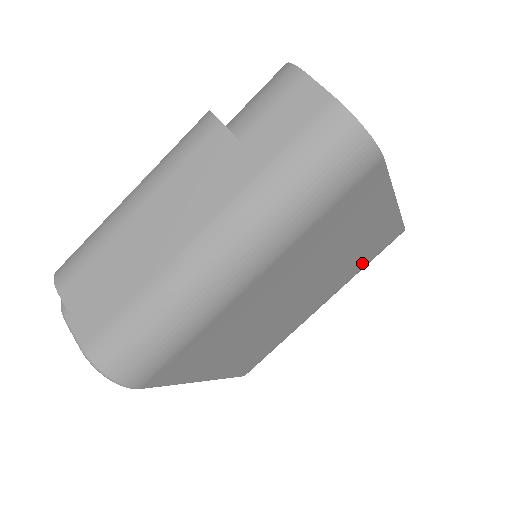
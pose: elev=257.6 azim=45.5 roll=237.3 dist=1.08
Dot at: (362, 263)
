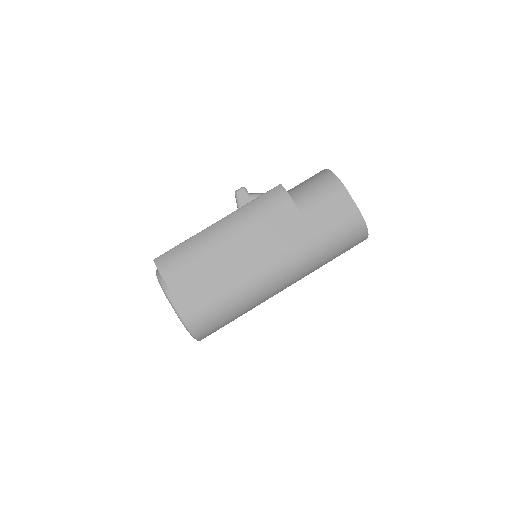
Dot at: occluded
